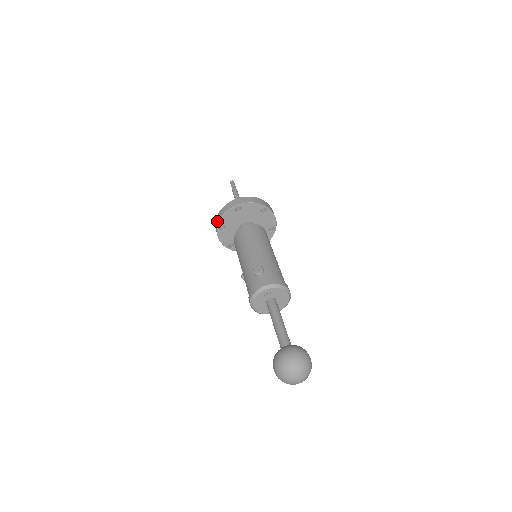
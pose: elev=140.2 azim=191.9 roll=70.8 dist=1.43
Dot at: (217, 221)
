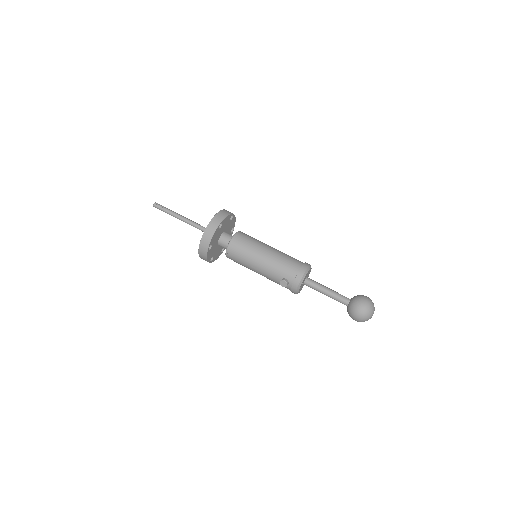
Dot at: occluded
